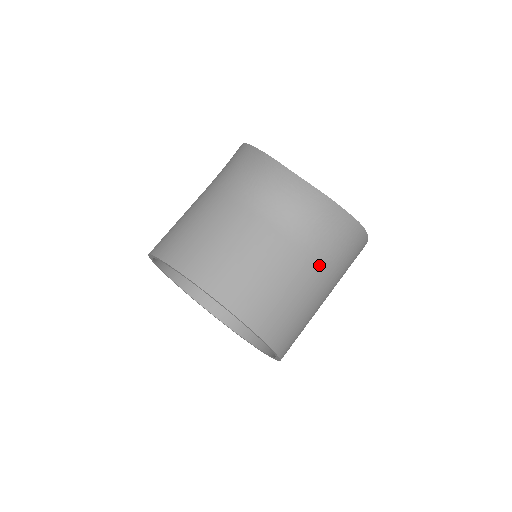
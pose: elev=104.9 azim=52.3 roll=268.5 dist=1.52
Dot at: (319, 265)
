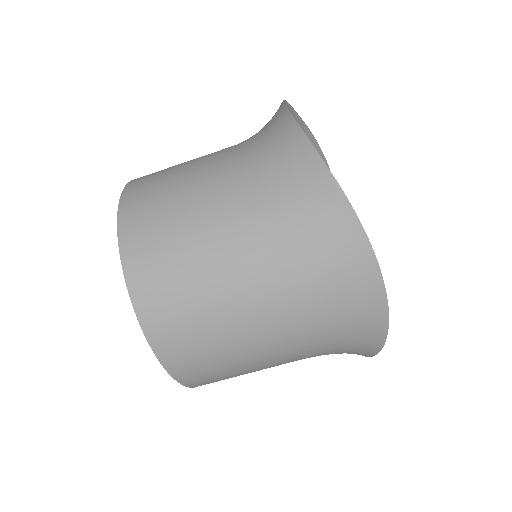
Dot at: (249, 214)
